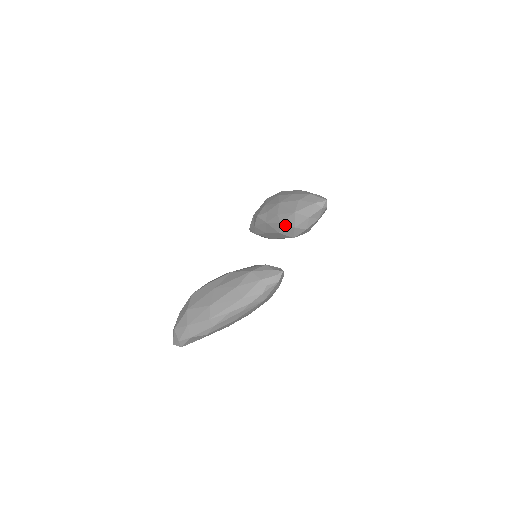
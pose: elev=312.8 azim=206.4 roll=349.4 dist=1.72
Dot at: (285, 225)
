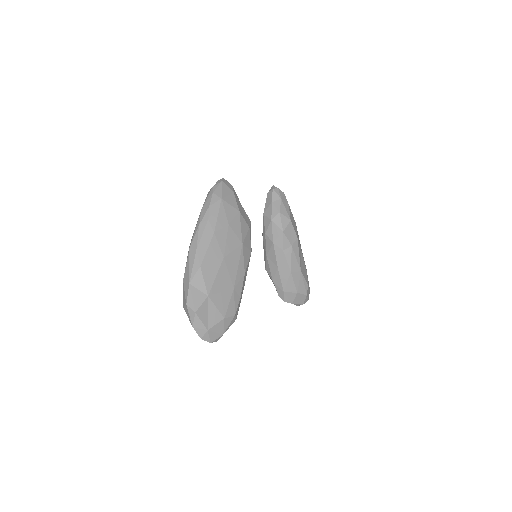
Dot at: (268, 230)
